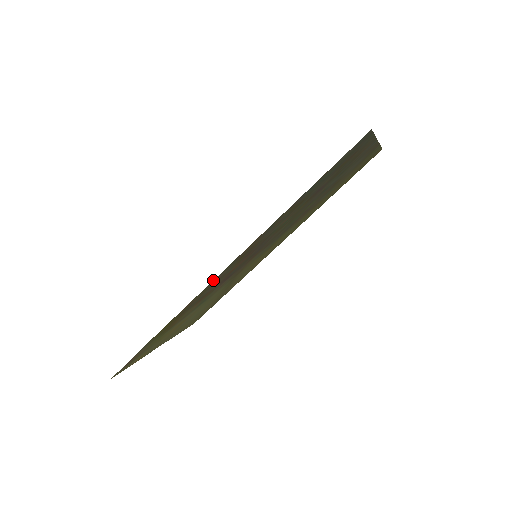
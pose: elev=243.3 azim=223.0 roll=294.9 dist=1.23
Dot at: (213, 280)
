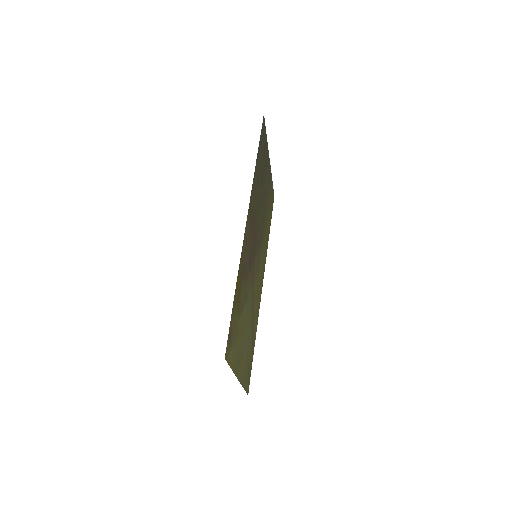
Dot at: (245, 227)
